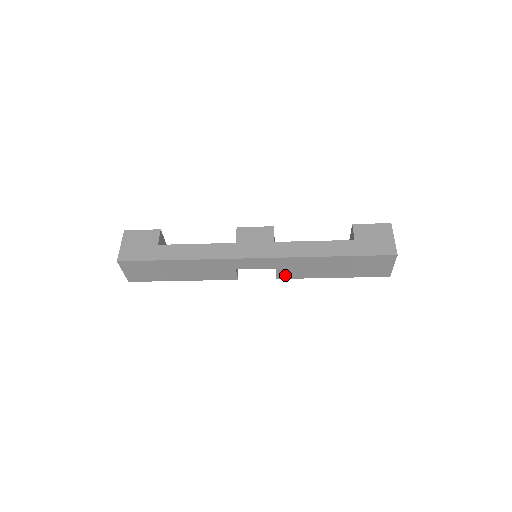
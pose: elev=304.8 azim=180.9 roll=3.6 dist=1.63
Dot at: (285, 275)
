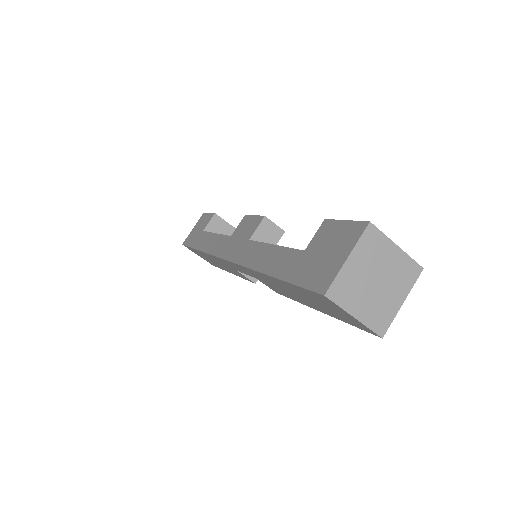
Dot at: (275, 290)
